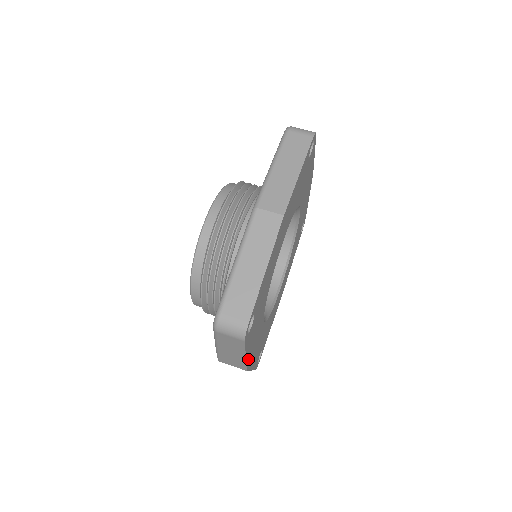
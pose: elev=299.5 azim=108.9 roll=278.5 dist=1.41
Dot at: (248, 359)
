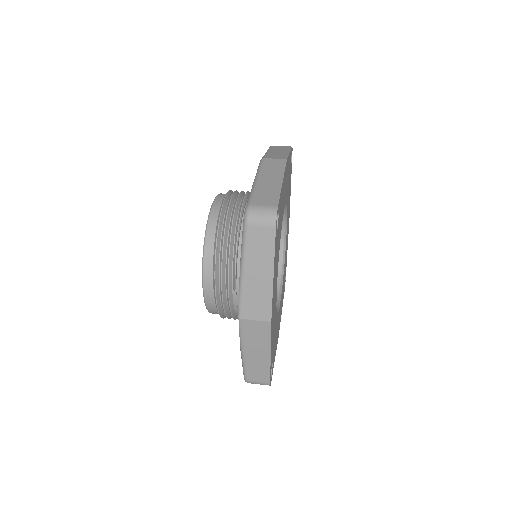
Dot at: (272, 297)
